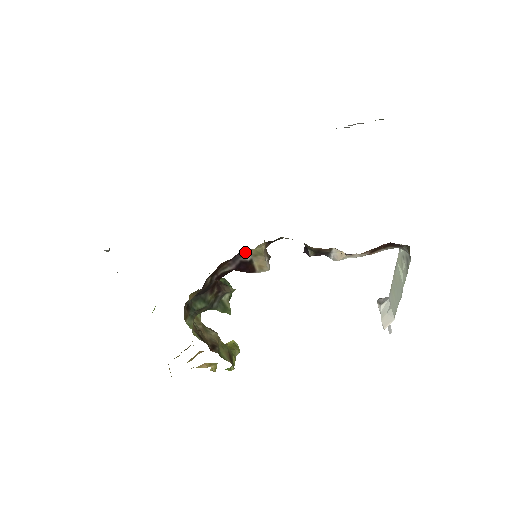
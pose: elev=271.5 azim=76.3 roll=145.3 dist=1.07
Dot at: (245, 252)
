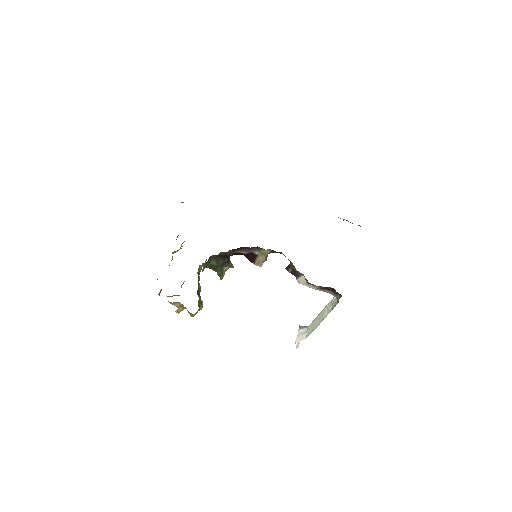
Dot at: (258, 249)
